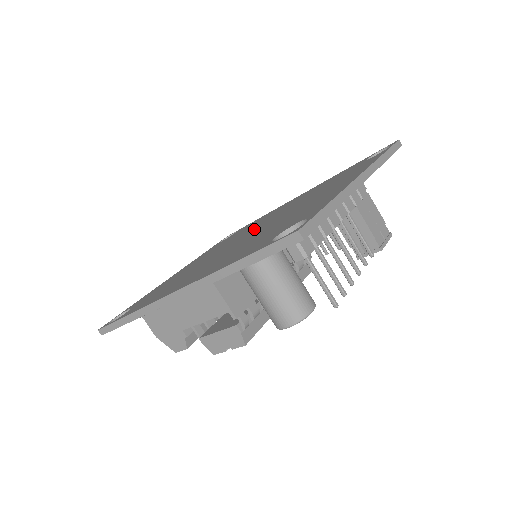
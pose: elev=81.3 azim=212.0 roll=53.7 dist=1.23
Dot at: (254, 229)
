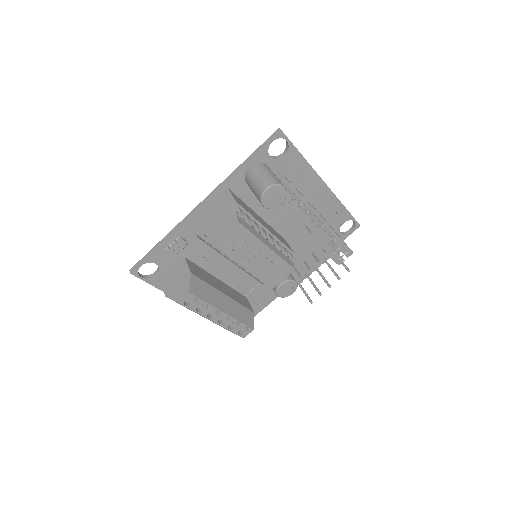
Dot at: occluded
